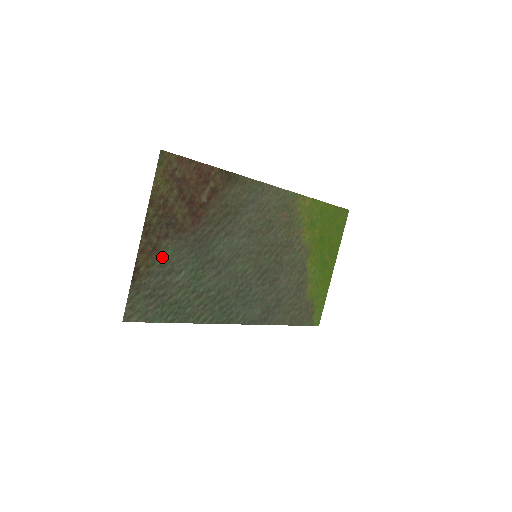
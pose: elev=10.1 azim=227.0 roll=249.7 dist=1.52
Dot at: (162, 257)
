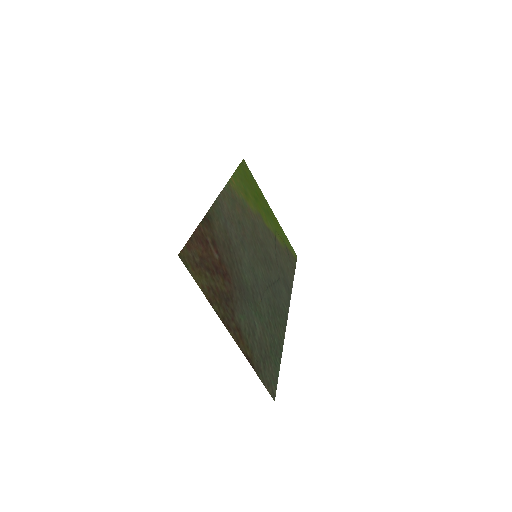
Dot at: (244, 329)
